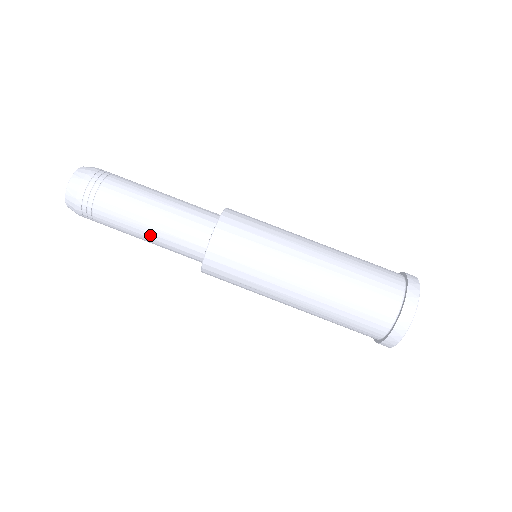
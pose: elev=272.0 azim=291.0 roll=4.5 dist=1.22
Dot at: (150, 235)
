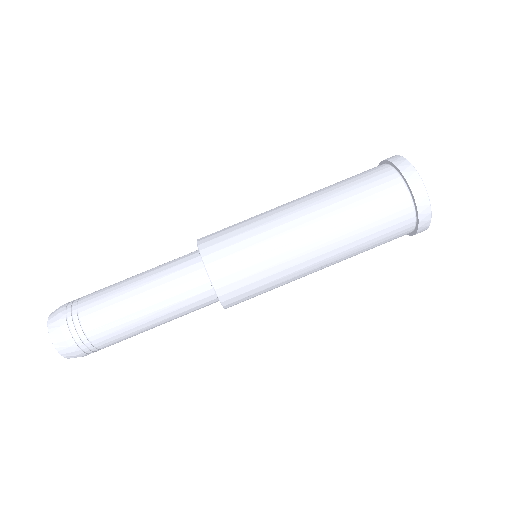
Dot at: (157, 319)
